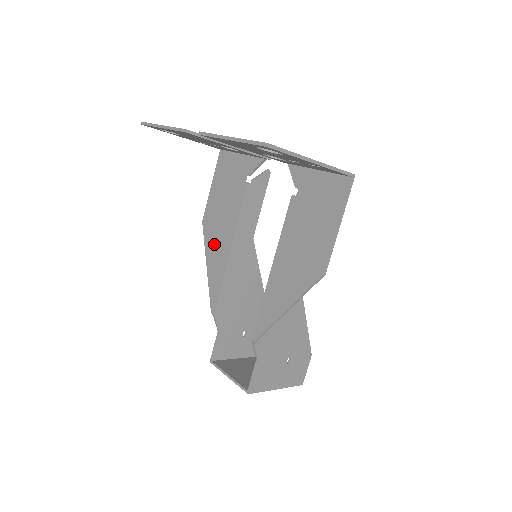
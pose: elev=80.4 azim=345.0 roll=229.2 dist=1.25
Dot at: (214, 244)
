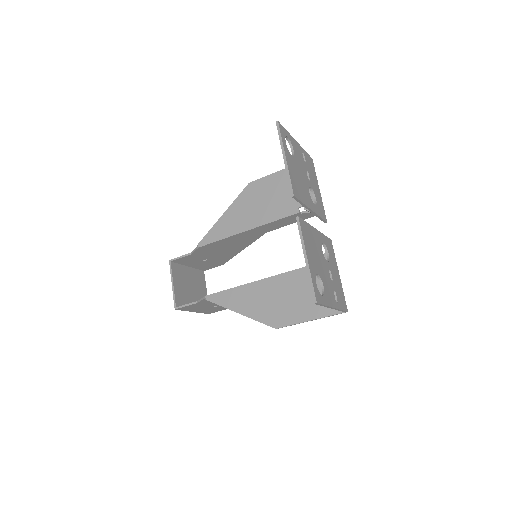
Dot at: (241, 210)
